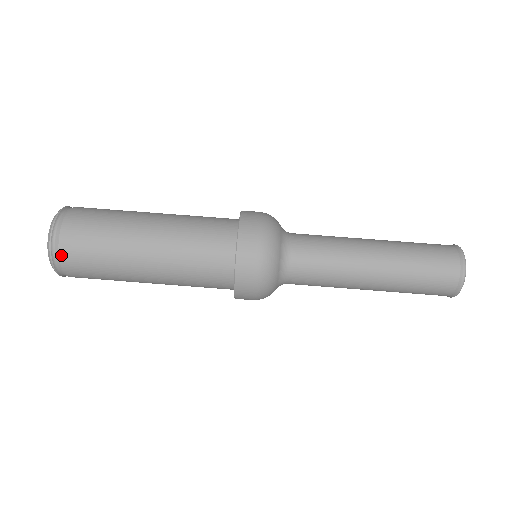
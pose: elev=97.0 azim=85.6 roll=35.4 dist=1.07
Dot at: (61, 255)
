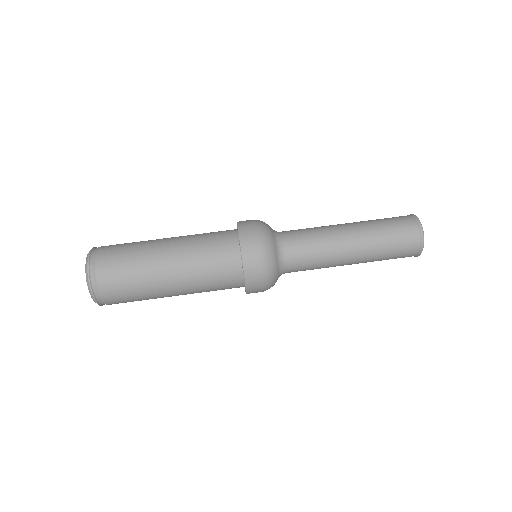
Dot at: (103, 298)
